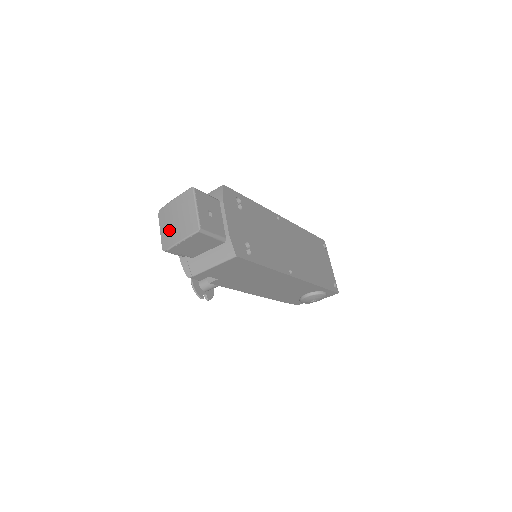
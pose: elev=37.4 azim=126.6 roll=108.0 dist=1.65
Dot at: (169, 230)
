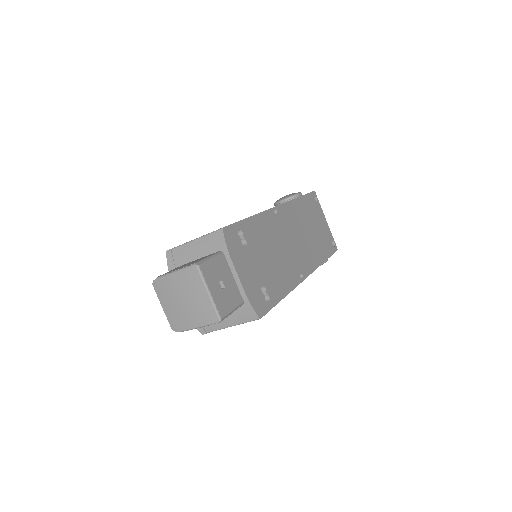
Dot at: (176, 310)
